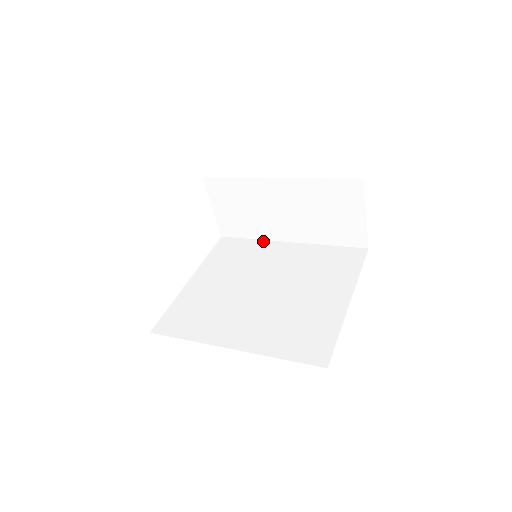
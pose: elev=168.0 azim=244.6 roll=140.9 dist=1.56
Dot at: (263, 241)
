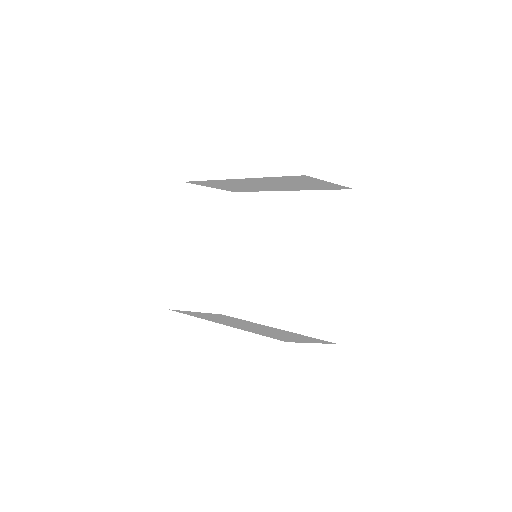
Dot at: (266, 193)
